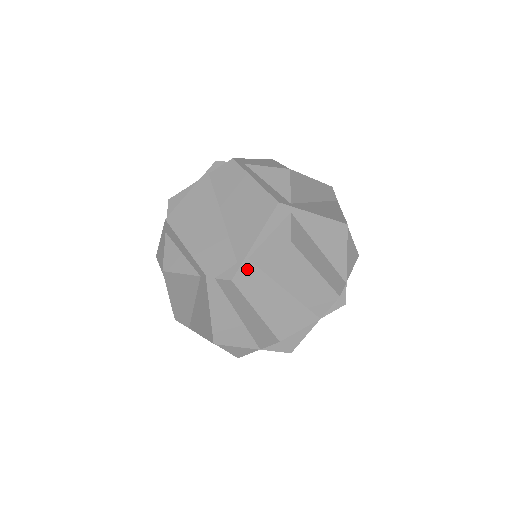
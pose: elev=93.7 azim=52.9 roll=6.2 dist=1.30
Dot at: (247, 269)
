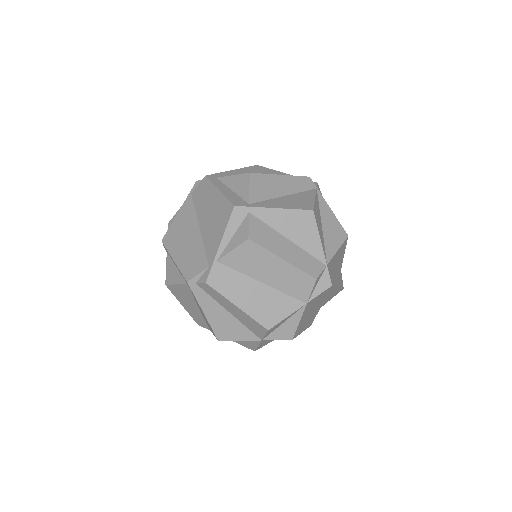
Dot at: (218, 270)
